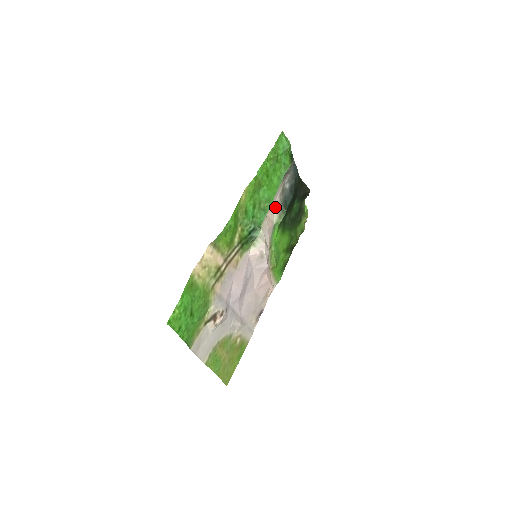
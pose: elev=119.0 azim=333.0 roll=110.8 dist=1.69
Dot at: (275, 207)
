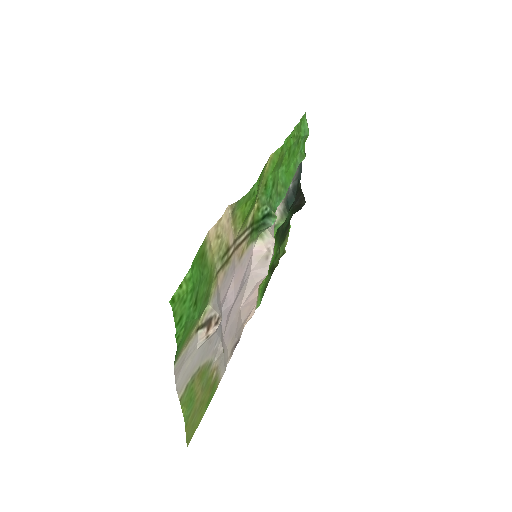
Dot at: occluded
